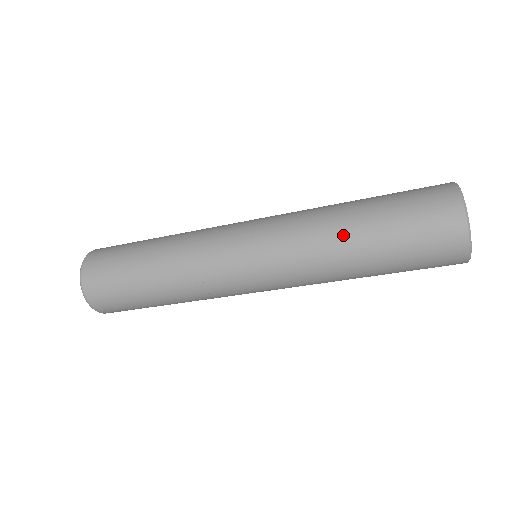
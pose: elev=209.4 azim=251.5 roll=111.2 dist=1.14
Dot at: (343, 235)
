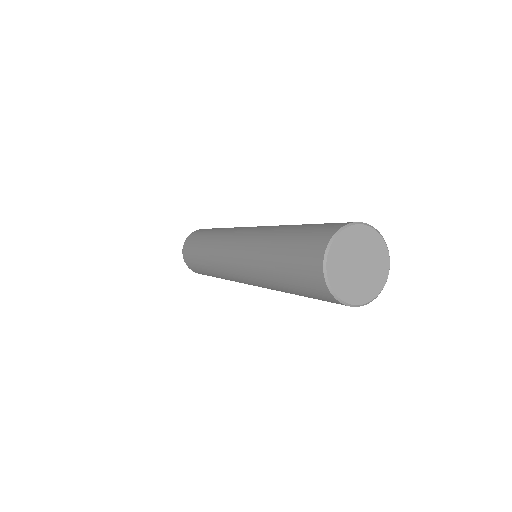
Dot at: (274, 284)
